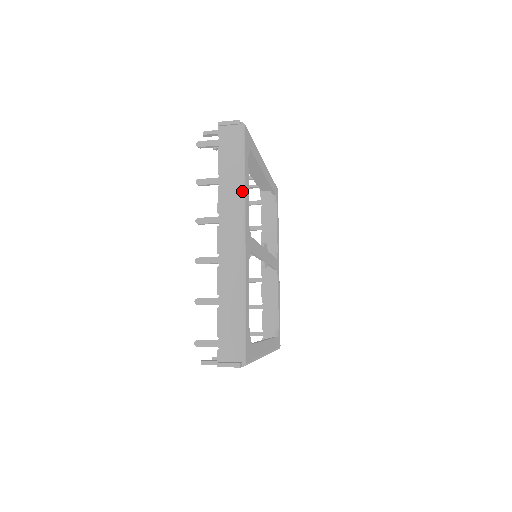
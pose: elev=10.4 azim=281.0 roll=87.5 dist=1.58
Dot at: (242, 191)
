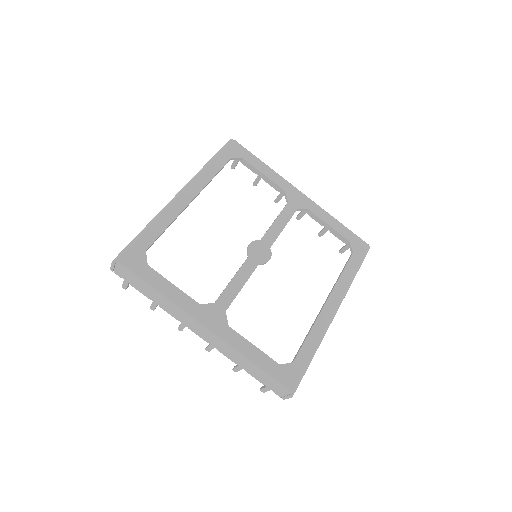
Dot at: (168, 302)
